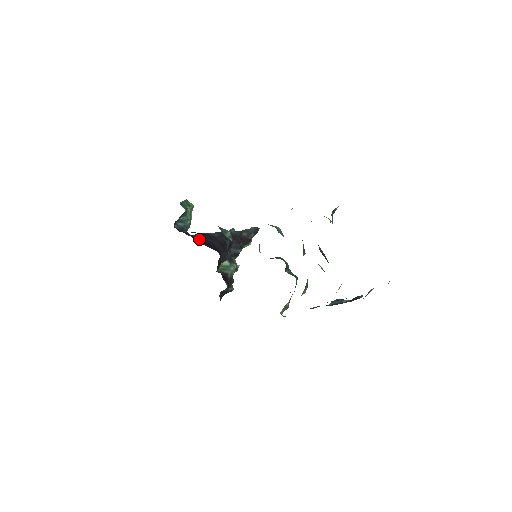
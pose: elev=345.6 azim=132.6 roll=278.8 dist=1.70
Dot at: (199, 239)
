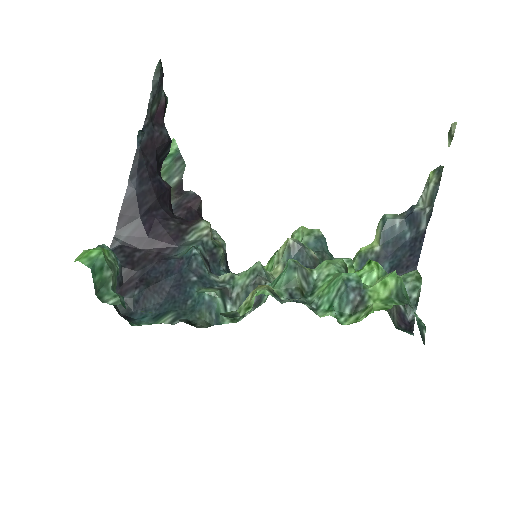
Dot at: (132, 235)
